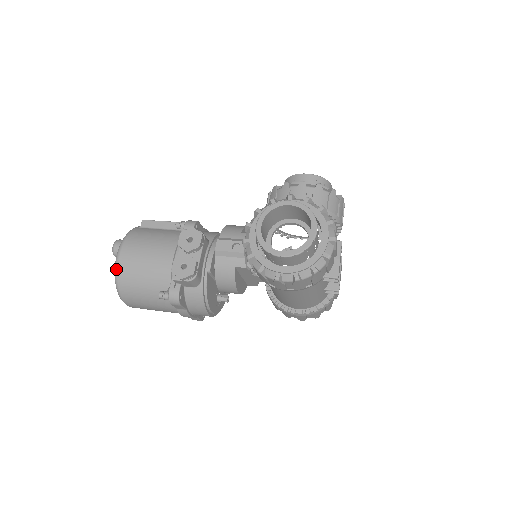
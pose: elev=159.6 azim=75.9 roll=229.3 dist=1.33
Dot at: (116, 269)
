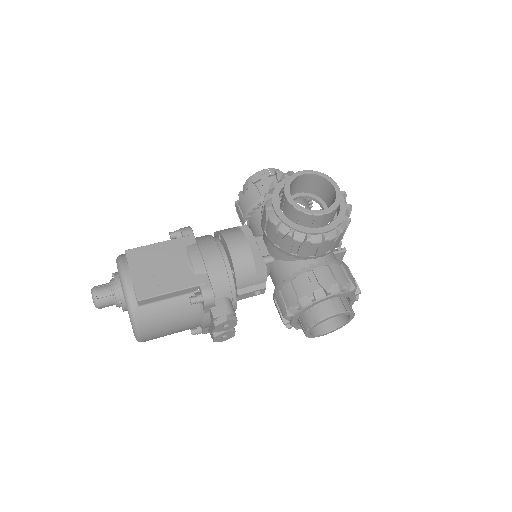
Dot at: occluded
